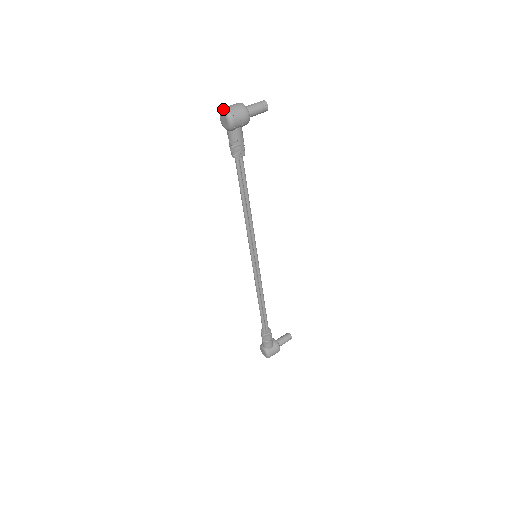
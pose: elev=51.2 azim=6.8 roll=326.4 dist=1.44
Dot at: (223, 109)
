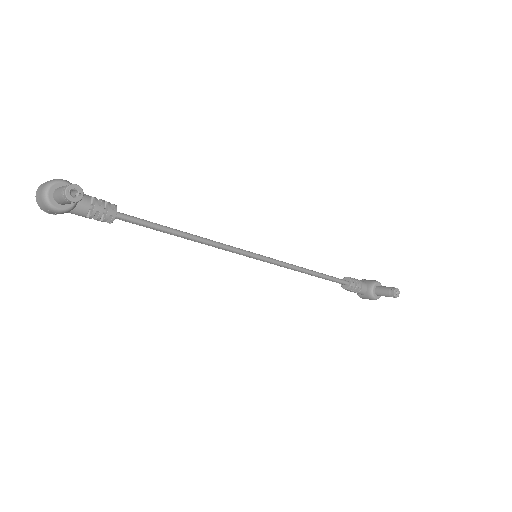
Dot at: (36, 191)
